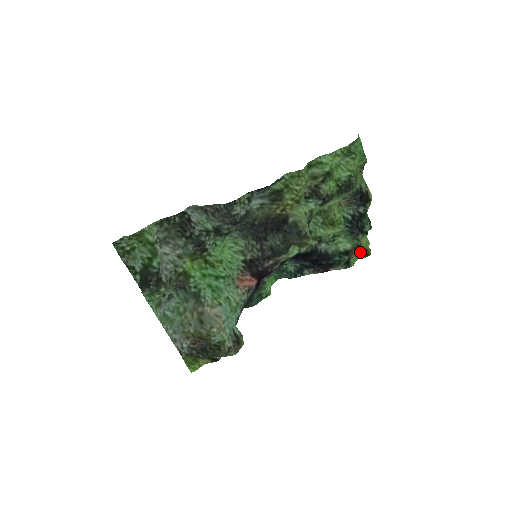
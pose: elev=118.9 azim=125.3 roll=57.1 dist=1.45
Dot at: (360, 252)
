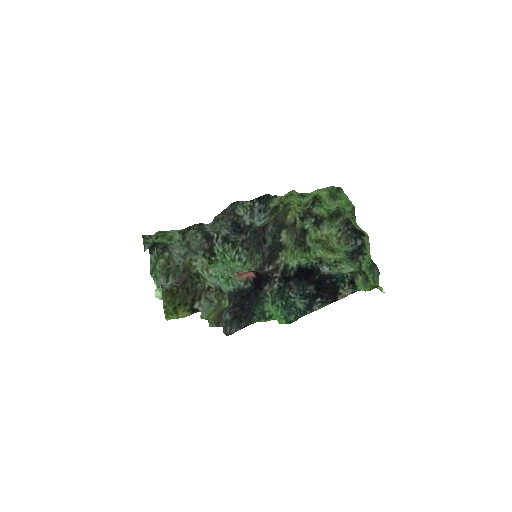
Dot at: (369, 285)
